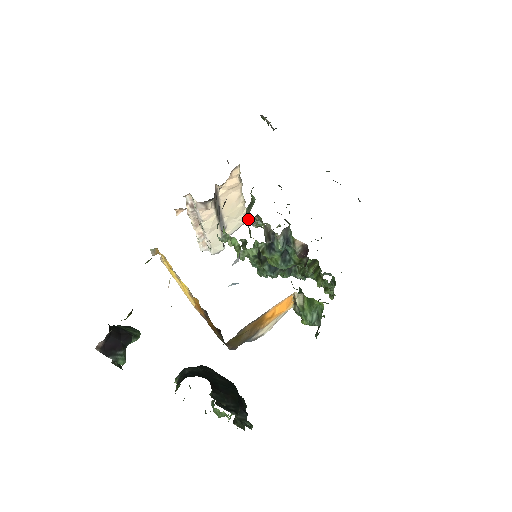
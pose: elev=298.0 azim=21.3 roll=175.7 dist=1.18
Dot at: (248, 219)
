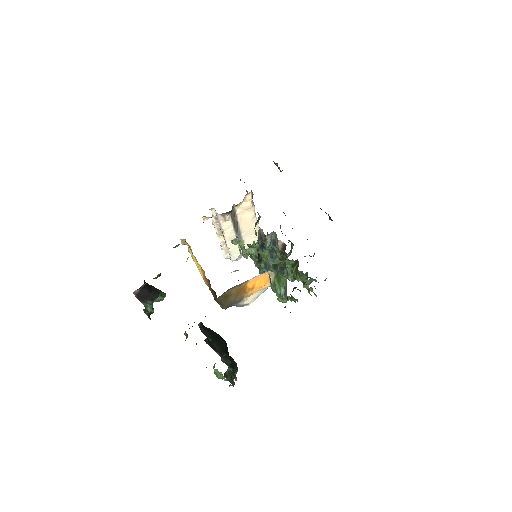
Dot at: (256, 232)
